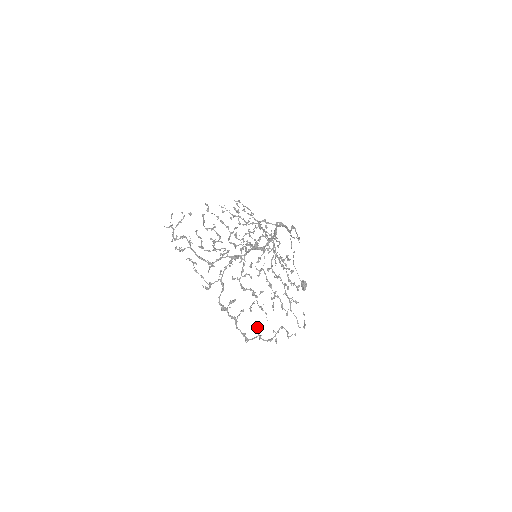
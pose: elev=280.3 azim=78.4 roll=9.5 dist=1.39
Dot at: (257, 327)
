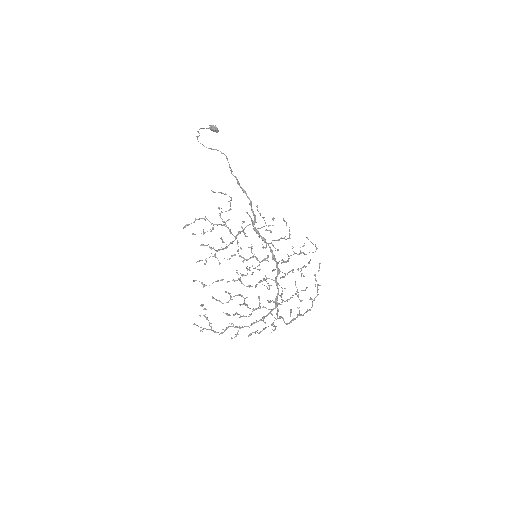
Dot at: occluded
